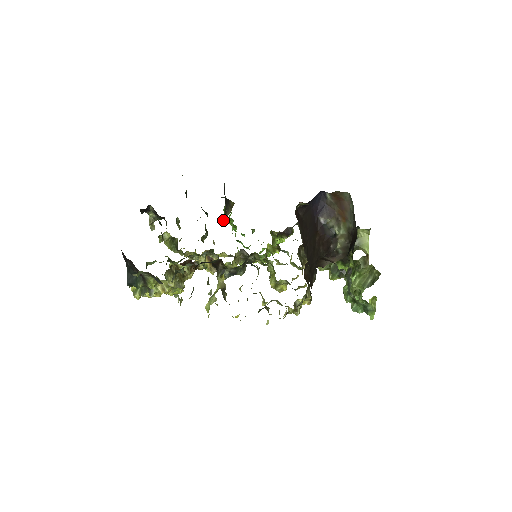
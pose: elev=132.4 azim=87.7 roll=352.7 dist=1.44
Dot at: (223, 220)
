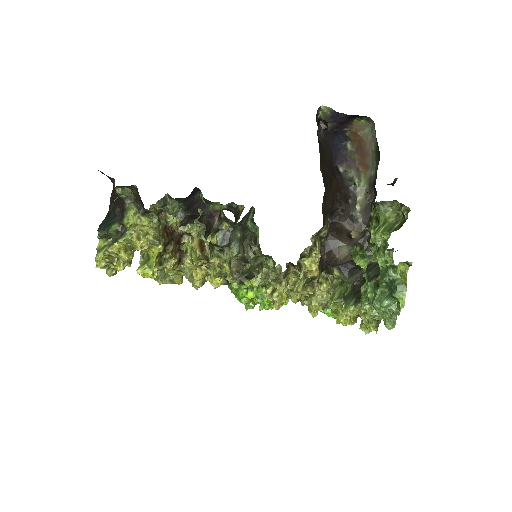
Dot at: occluded
